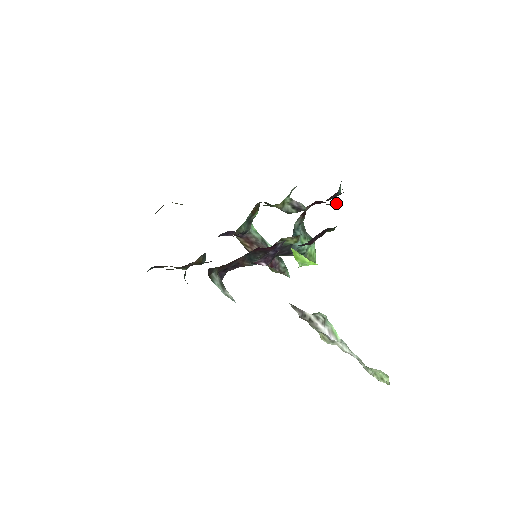
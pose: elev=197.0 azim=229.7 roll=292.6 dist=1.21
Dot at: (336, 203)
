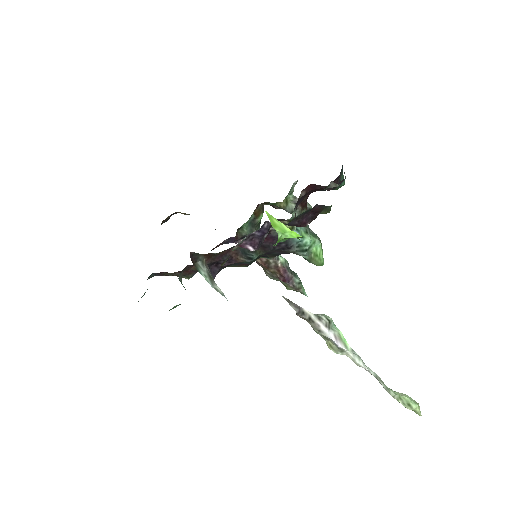
Dot at: (332, 184)
